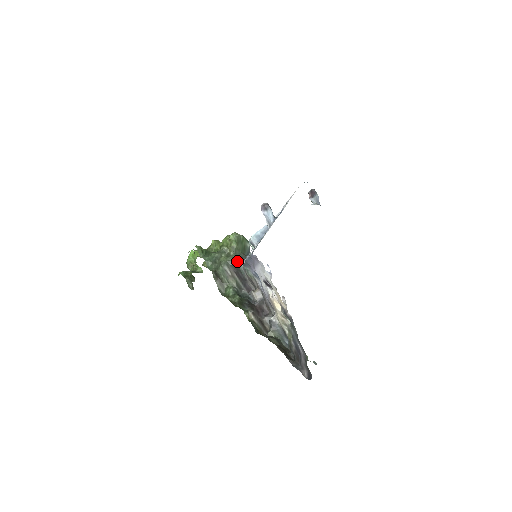
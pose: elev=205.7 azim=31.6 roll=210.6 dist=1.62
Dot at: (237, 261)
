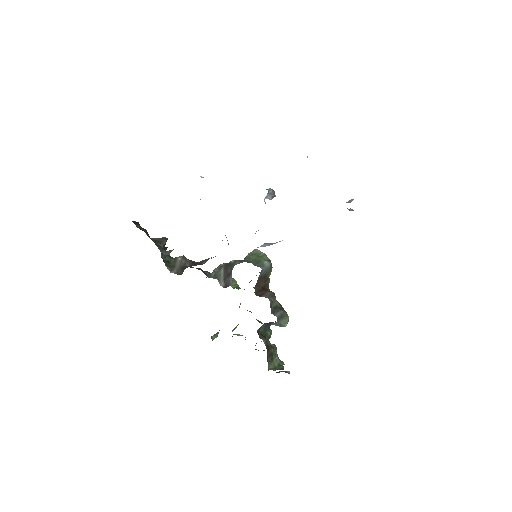
Dot at: (237, 262)
